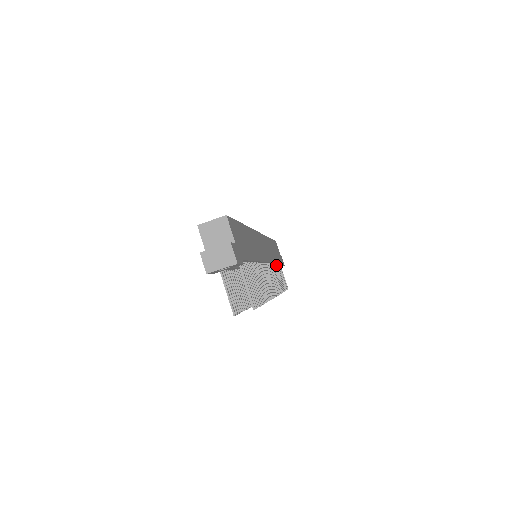
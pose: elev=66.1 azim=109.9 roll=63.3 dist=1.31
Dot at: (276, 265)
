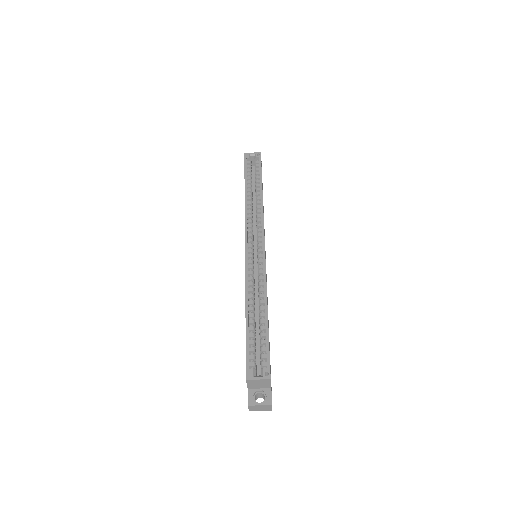
Dot at: occluded
